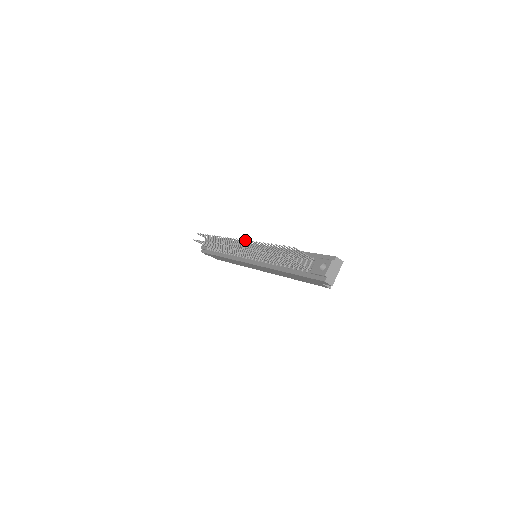
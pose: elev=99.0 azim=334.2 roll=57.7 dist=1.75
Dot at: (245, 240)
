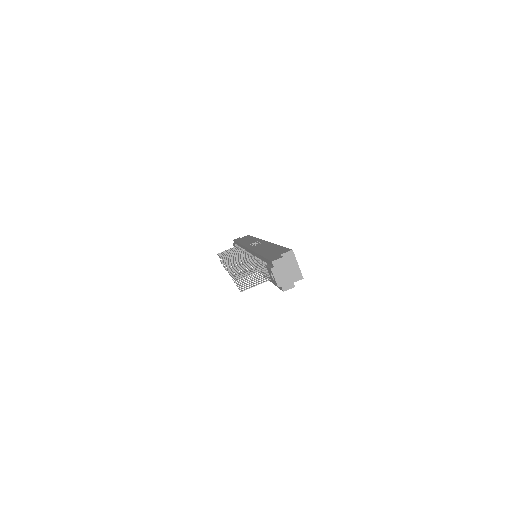
Dot at: occluded
